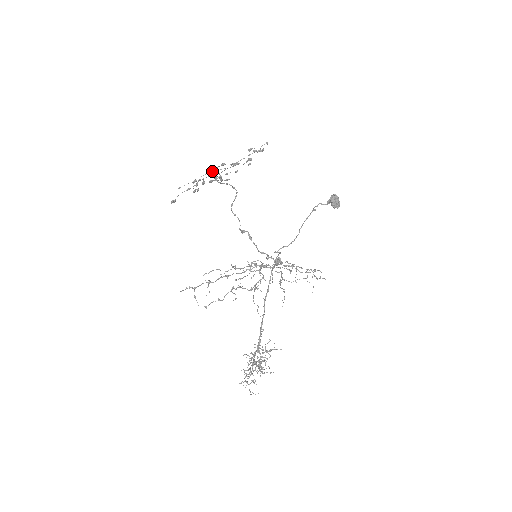
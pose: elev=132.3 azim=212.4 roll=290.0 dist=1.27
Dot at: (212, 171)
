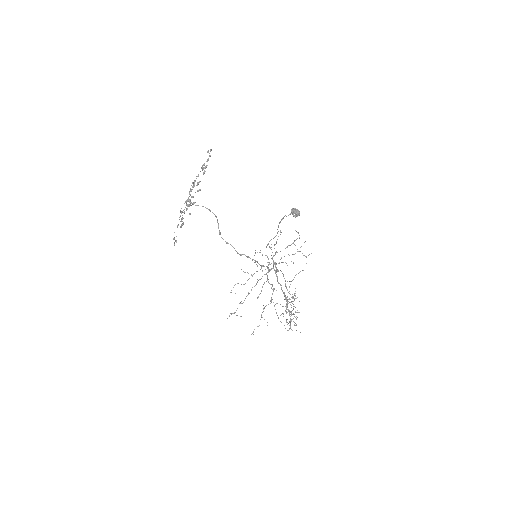
Dot at: occluded
